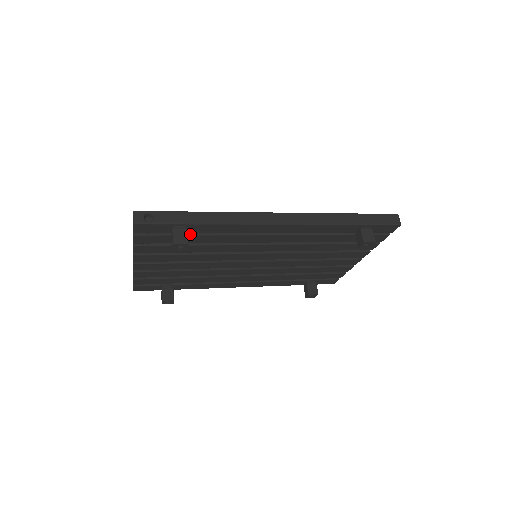
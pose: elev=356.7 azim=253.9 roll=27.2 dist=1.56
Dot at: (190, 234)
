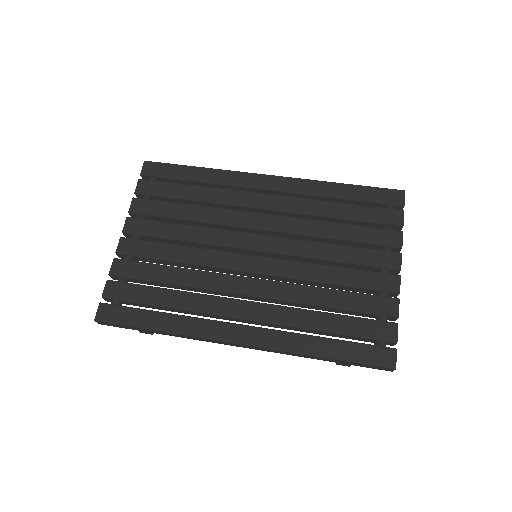
Dot at: (158, 309)
